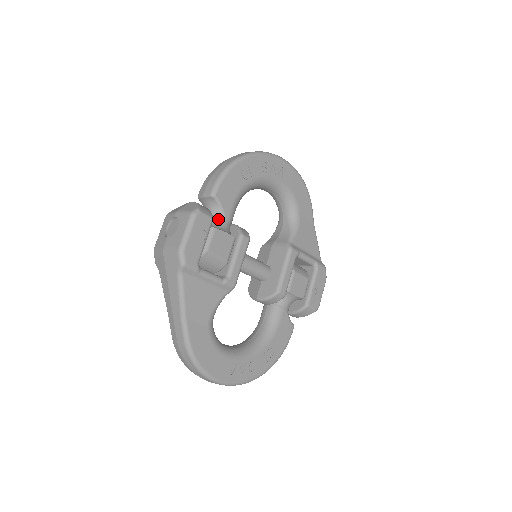
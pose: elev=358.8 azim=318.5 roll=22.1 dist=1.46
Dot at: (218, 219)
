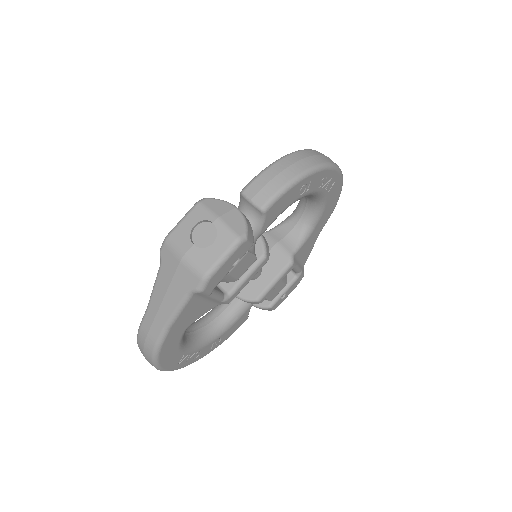
Dot at: occluded
